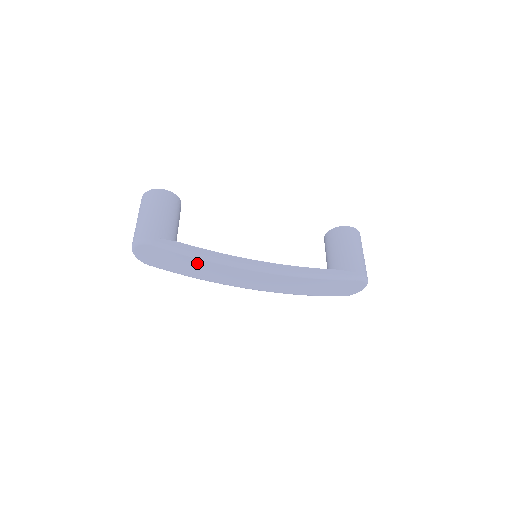
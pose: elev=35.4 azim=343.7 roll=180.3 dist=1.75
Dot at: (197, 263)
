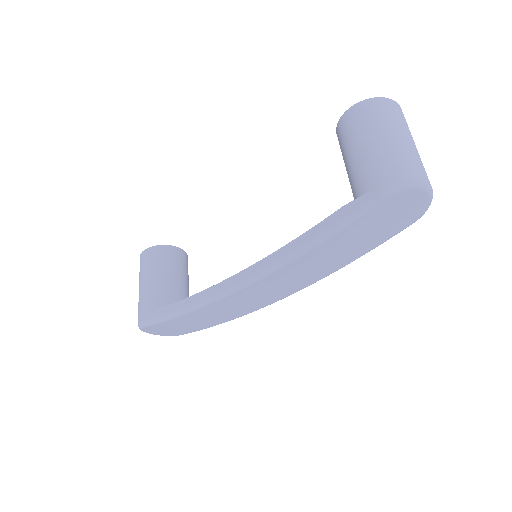
Dot at: (190, 318)
